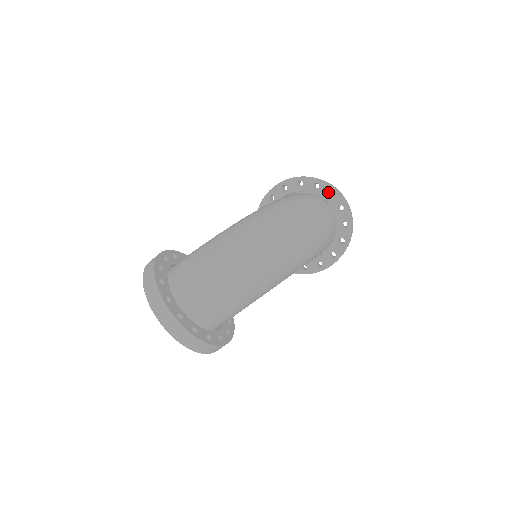
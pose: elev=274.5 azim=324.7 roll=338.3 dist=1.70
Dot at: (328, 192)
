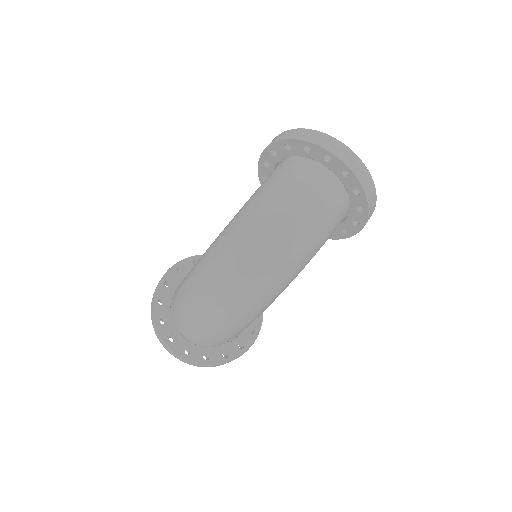
Dot at: (323, 156)
